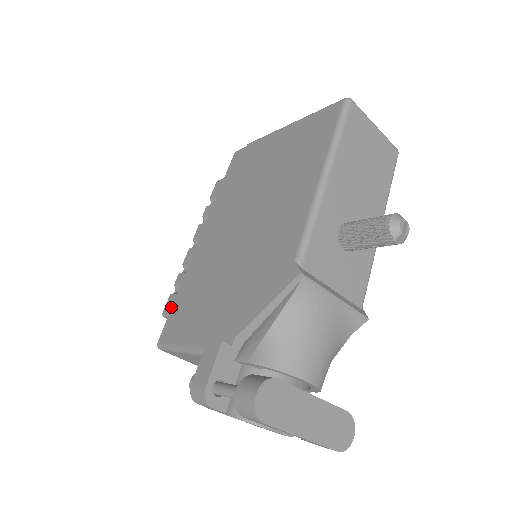
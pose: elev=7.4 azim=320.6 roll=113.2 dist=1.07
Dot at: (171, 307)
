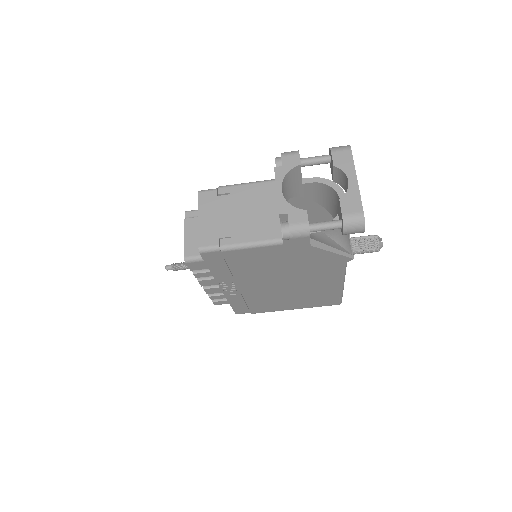
Dot at: occluded
